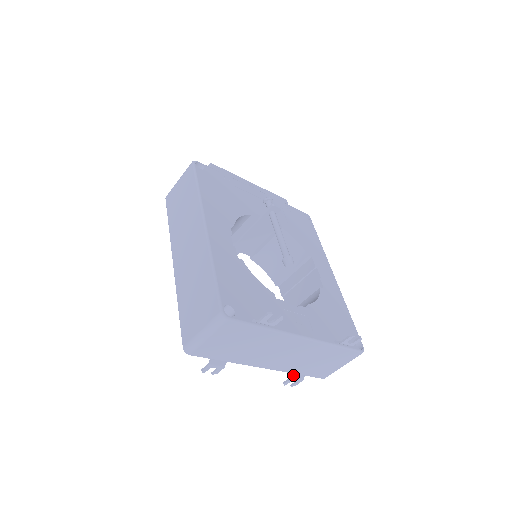
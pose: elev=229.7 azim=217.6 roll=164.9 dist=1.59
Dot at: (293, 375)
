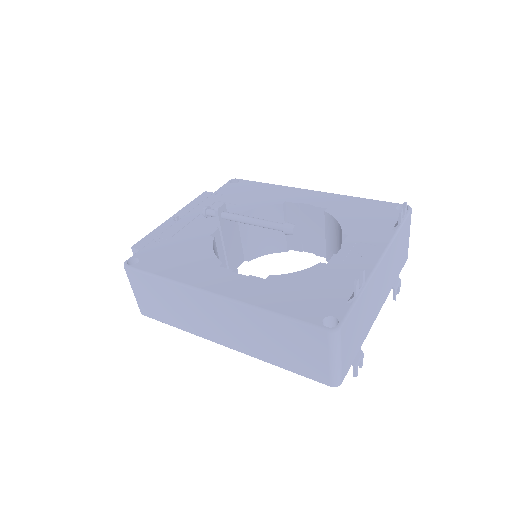
Dot at: (393, 287)
